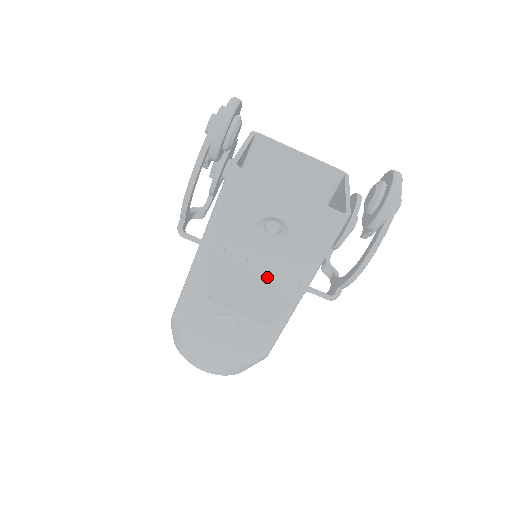
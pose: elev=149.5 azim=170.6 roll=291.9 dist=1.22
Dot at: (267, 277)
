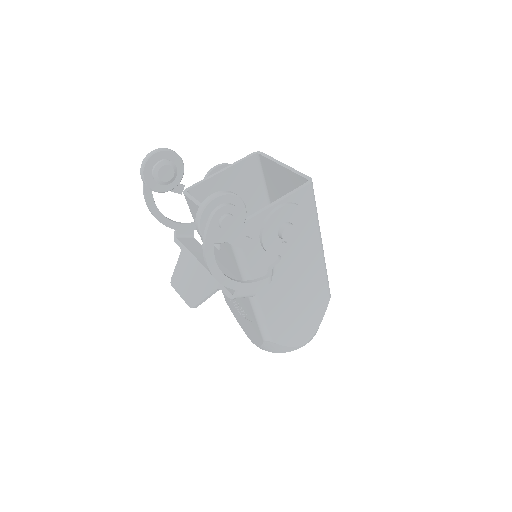
Dot at: (202, 274)
